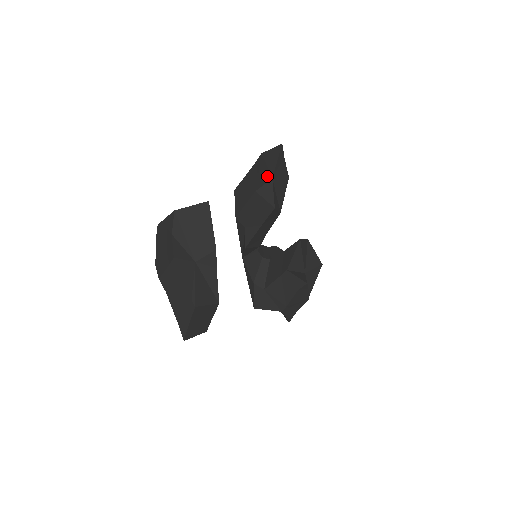
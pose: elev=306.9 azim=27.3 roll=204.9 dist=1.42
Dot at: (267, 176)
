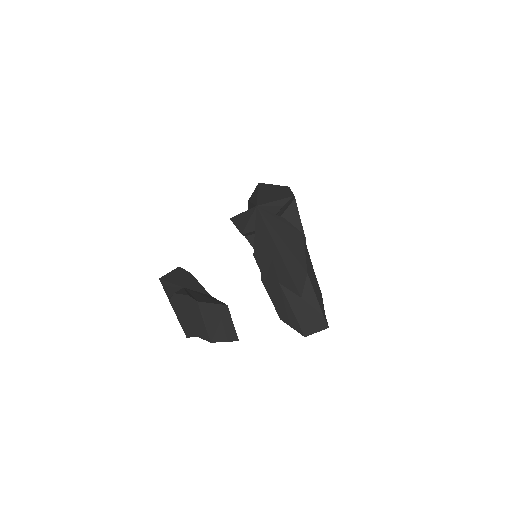
Dot at: occluded
